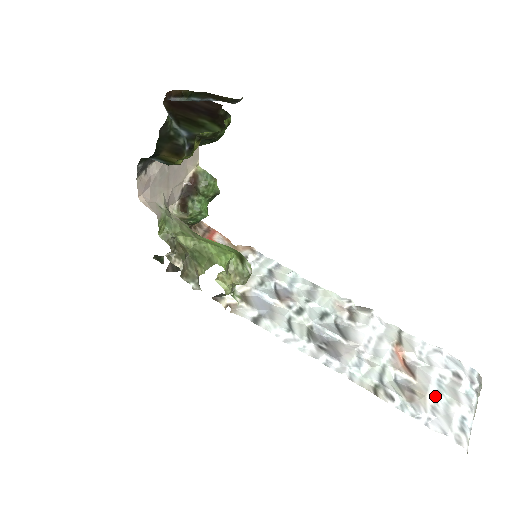
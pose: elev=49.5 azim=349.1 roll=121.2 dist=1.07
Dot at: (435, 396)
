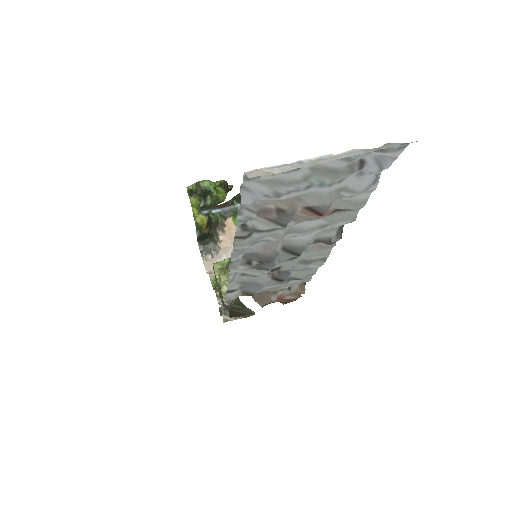
Dot at: (298, 191)
